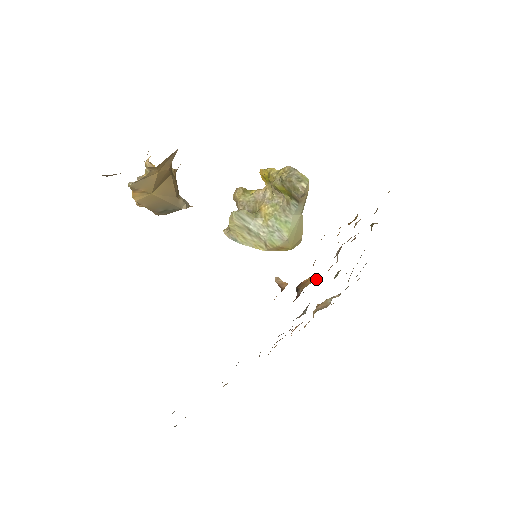
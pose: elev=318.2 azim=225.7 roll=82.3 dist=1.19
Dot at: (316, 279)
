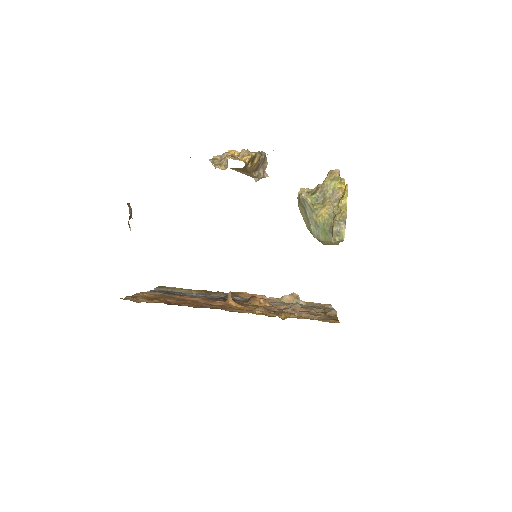
Dot at: (262, 305)
